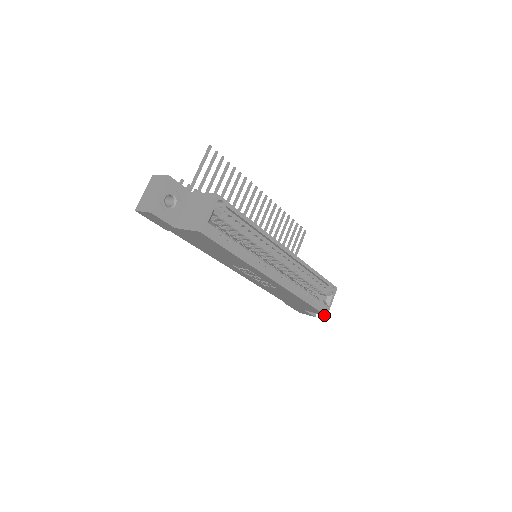
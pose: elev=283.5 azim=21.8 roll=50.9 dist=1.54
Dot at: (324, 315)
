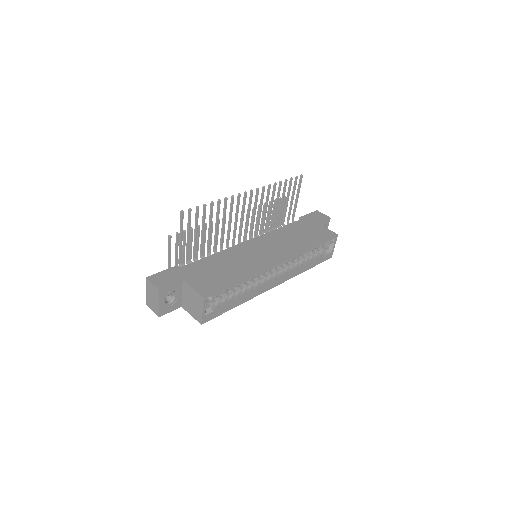
Dot at: occluded
